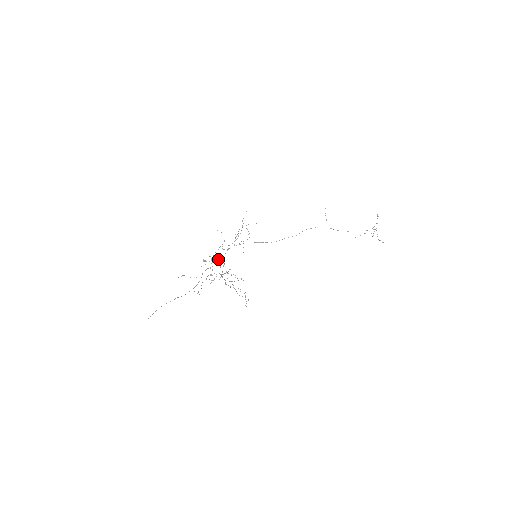
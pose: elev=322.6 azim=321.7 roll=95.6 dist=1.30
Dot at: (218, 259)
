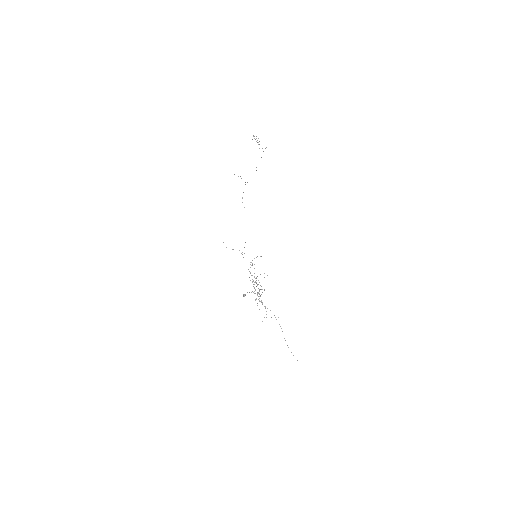
Dot at: occluded
